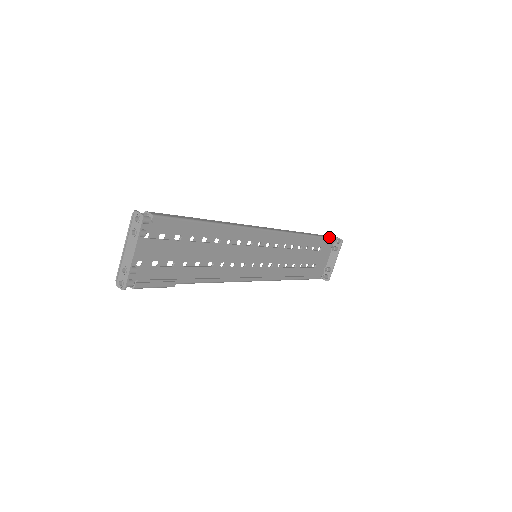
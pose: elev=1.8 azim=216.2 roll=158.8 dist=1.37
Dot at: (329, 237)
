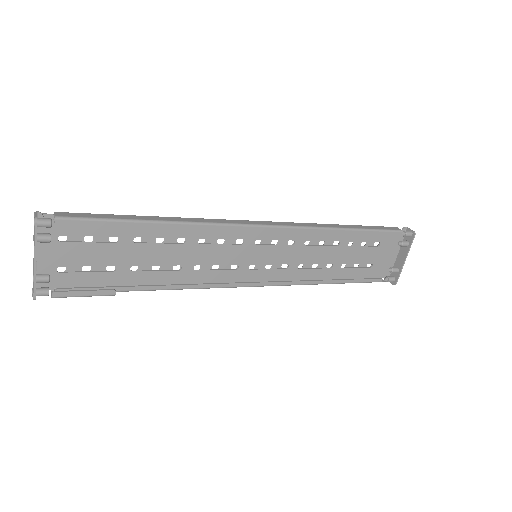
Dot at: (388, 229)
